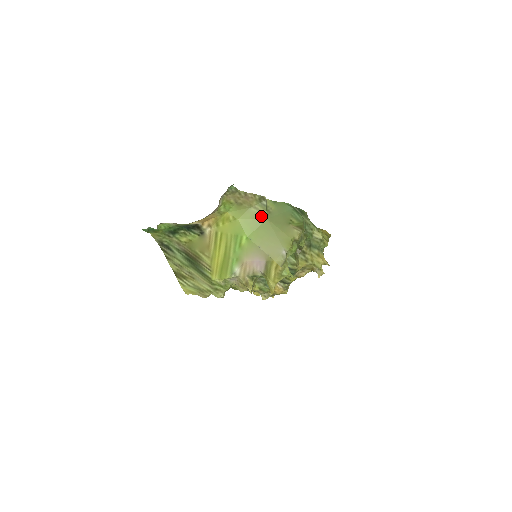
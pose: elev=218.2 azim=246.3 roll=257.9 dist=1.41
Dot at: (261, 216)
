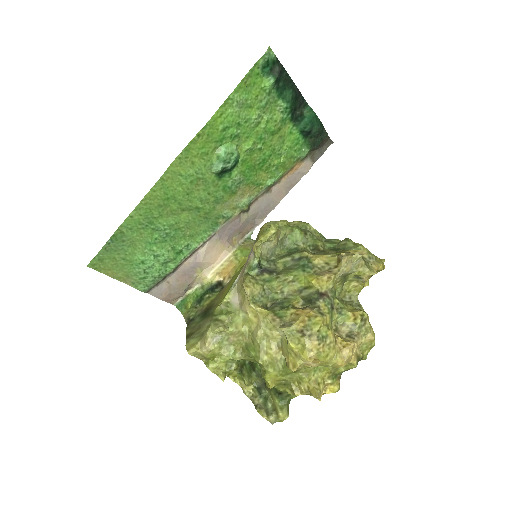
Dot at: occluded
